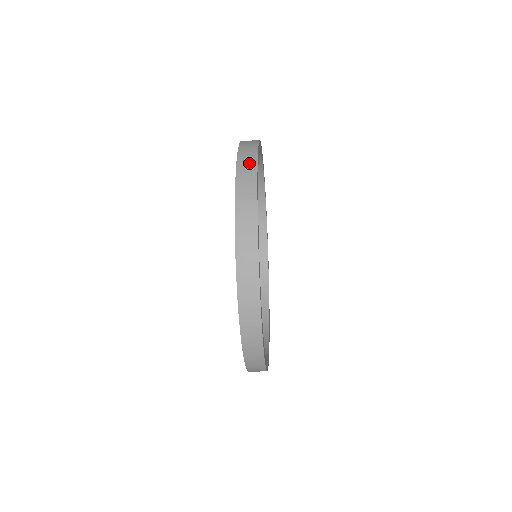
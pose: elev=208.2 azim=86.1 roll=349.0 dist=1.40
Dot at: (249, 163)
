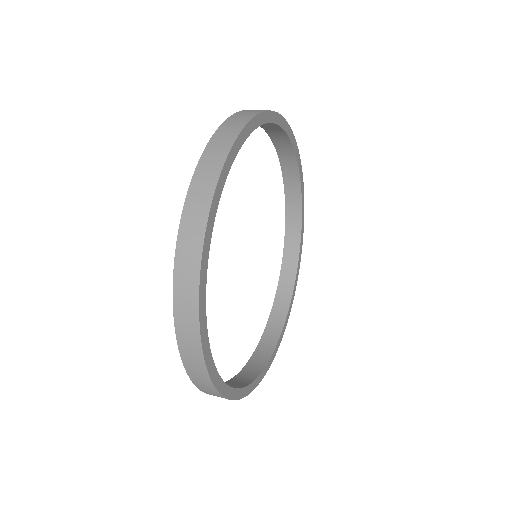
Dot at: (226, 138)
